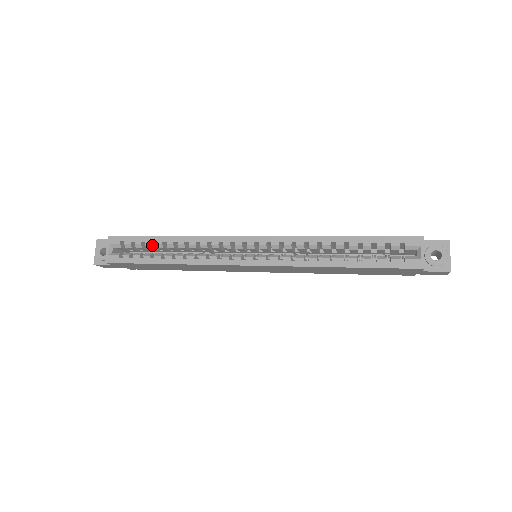
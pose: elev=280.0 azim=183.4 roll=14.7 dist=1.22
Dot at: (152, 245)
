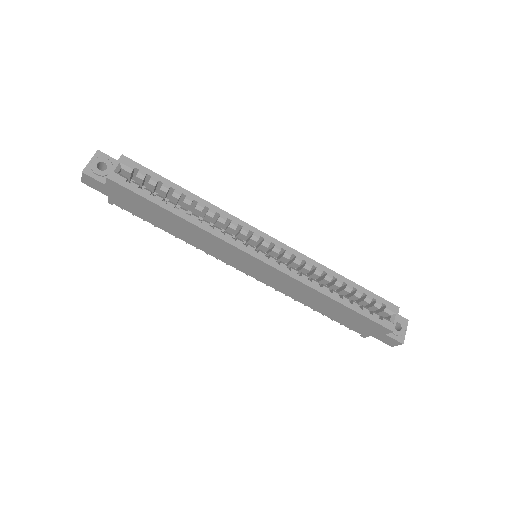
Dot at: (168, 190)
